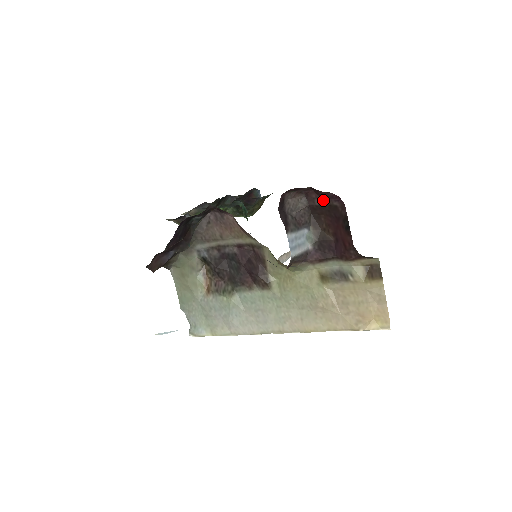
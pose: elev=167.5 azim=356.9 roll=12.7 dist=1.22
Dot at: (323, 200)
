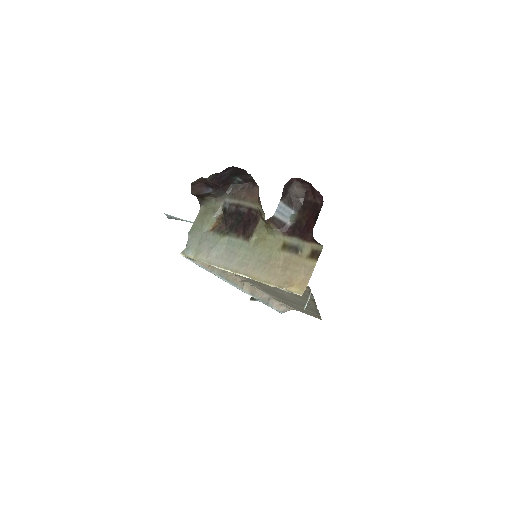
Dot at: (313, 198)
